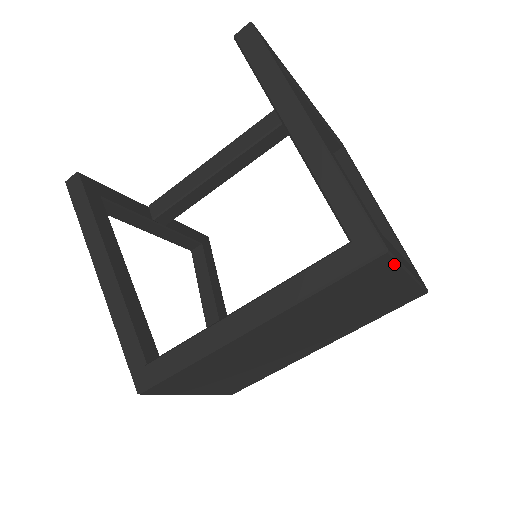
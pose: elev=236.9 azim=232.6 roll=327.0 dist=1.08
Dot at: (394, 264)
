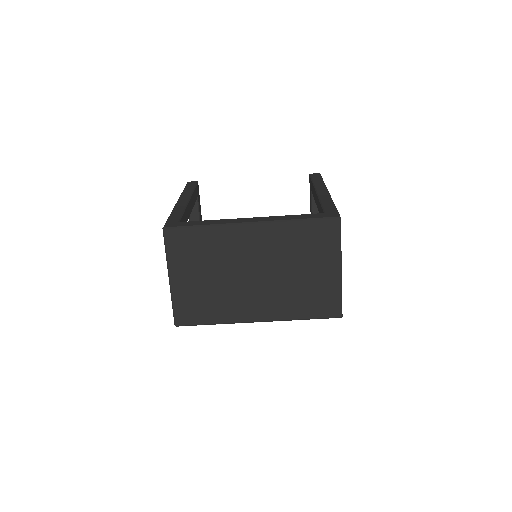
Dot at: (338, 239)
